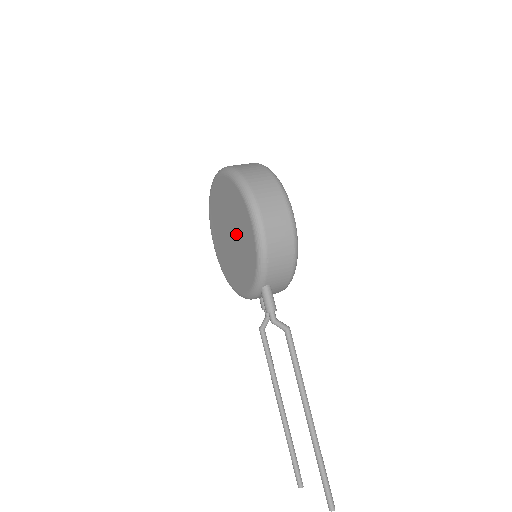
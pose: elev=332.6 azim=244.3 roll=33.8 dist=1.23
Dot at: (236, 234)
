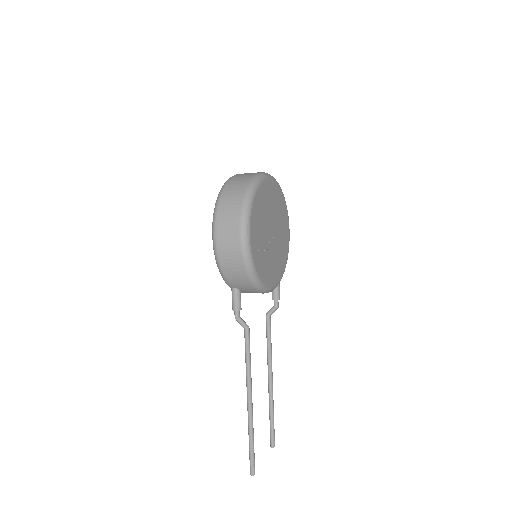
Dot at: occluded
